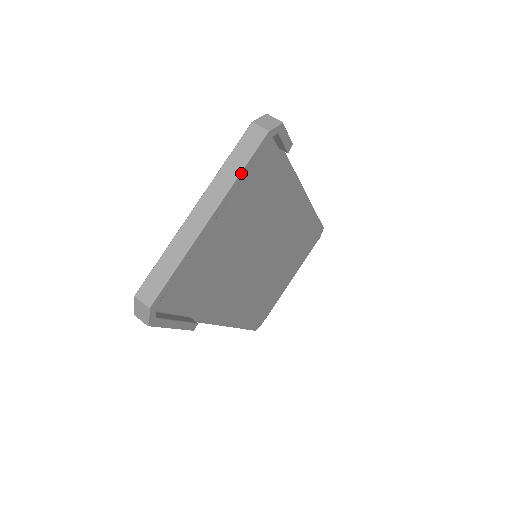
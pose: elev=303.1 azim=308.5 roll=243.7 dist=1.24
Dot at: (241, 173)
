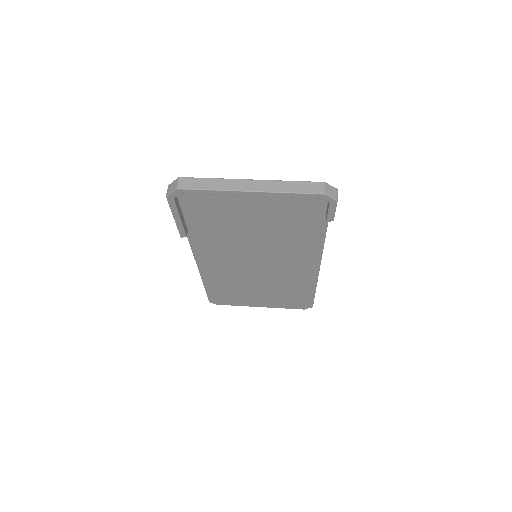
Dot at: (289, 193)
